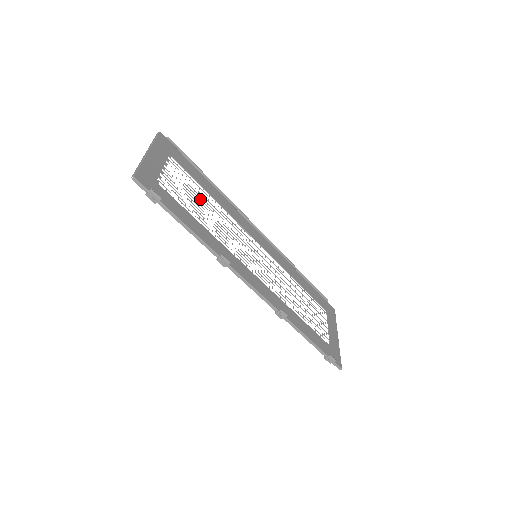
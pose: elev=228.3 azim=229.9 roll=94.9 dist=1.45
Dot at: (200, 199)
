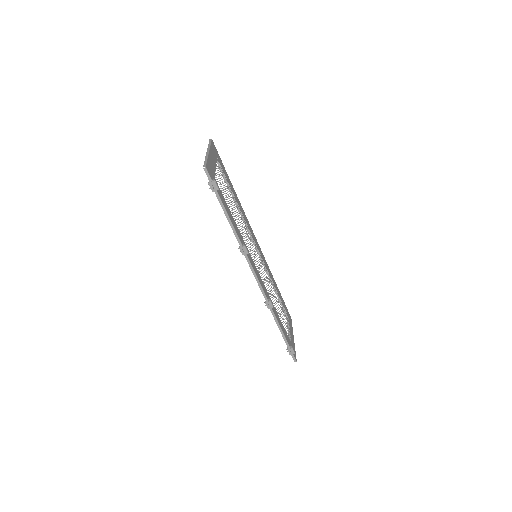
Dot at: (231, 199)
